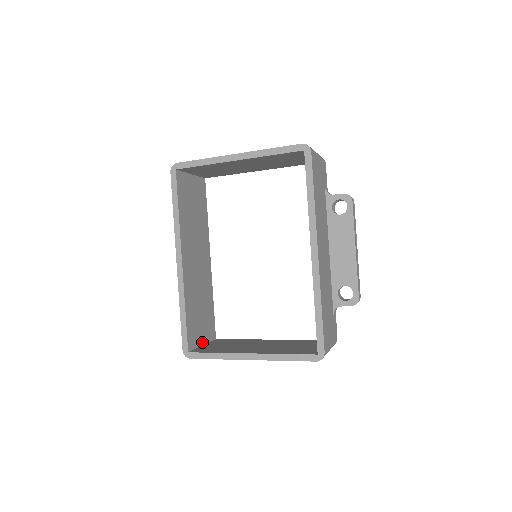
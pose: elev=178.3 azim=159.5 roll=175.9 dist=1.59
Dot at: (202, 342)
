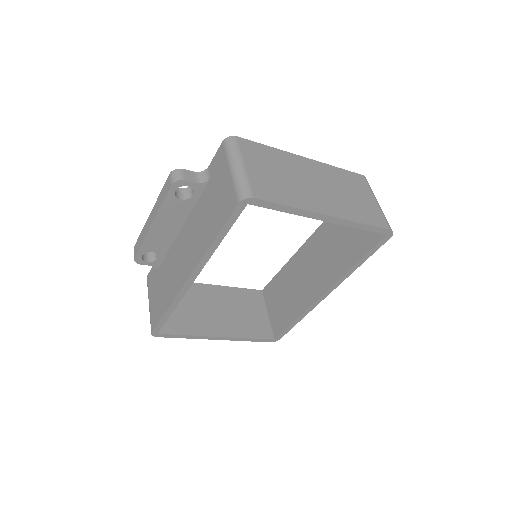
Dot at: occluded
